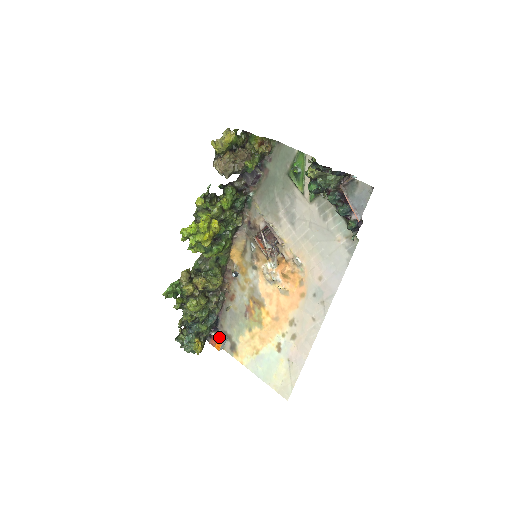
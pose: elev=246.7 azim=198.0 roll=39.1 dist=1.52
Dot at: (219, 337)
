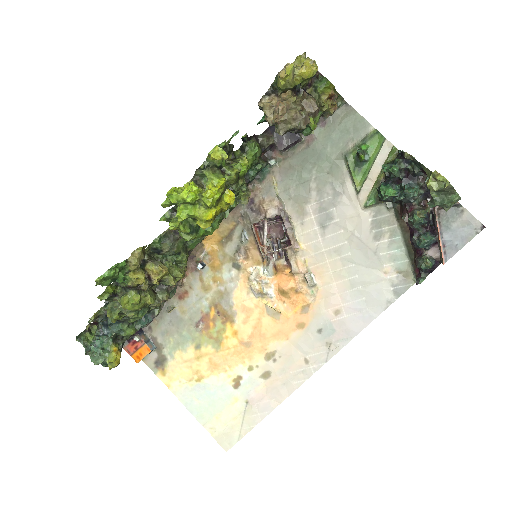
Dot at: (144, 345)
